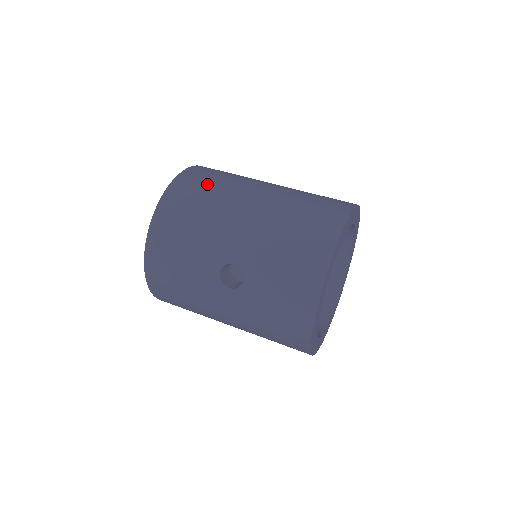
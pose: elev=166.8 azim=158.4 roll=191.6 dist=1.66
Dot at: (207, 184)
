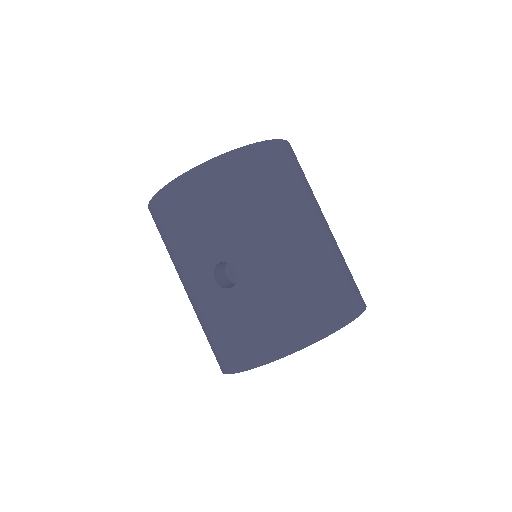
Dot at: (281, 177)
